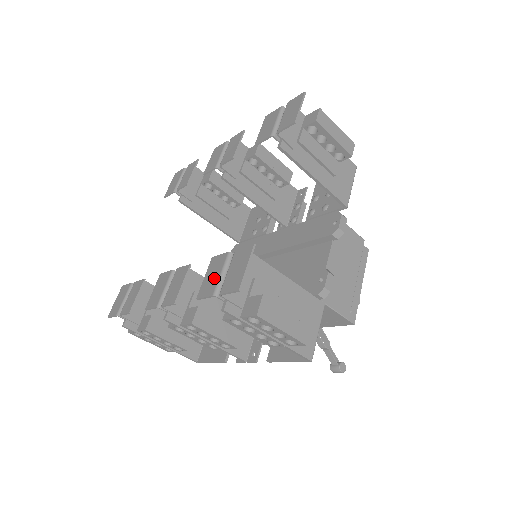
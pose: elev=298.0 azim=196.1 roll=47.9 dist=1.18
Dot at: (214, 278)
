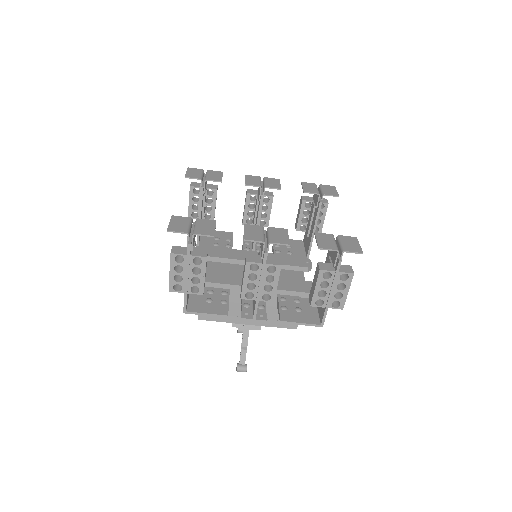
Dot at: (330, 242)
